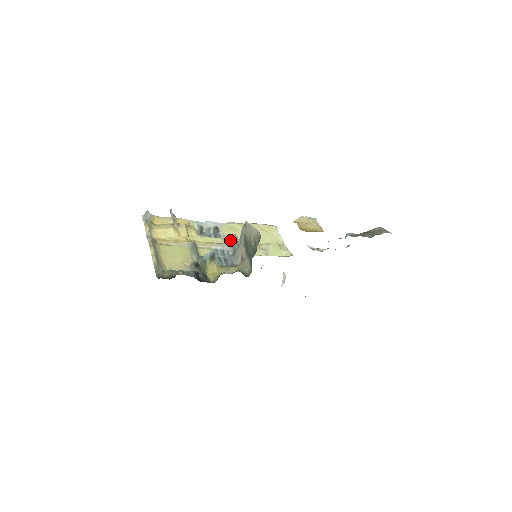
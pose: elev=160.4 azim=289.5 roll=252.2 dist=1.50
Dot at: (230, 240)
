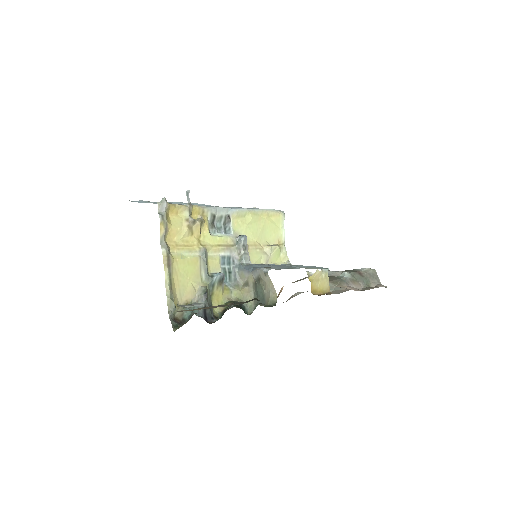
Dot at: (239, 243)
